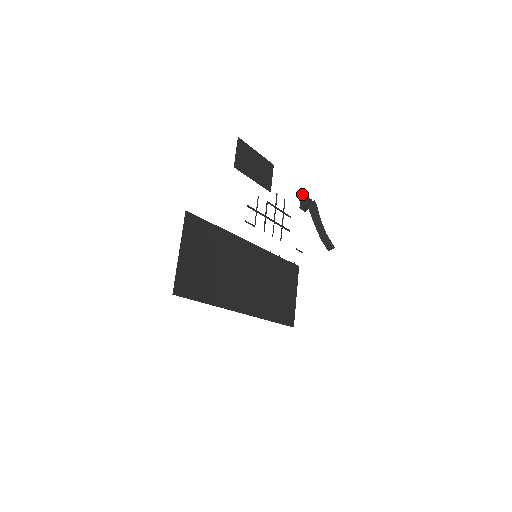
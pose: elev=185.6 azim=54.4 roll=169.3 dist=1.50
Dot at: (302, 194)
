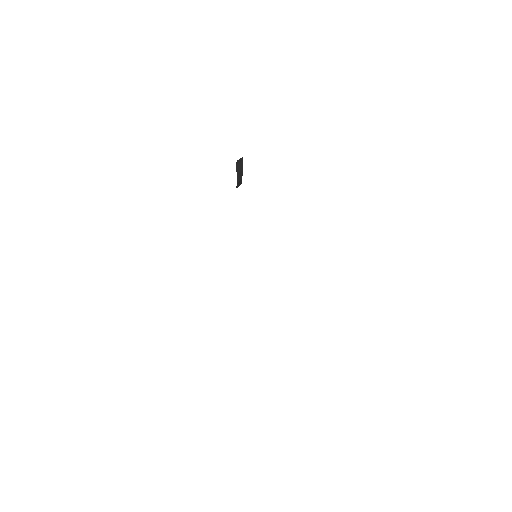
Dot at: occluded
